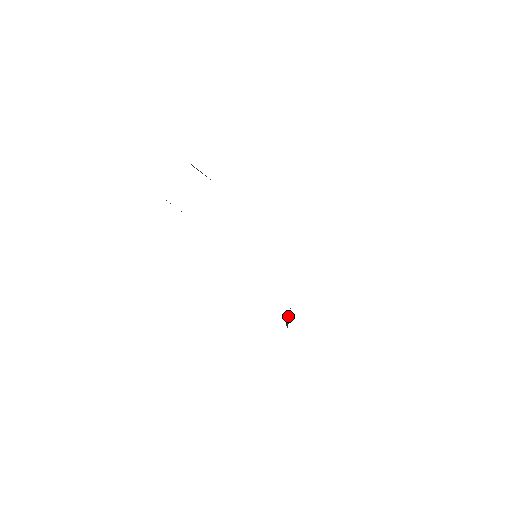
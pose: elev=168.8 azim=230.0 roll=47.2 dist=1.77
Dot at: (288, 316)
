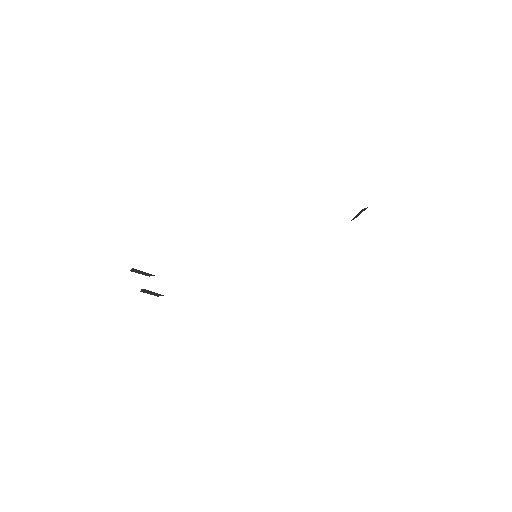
Dot at: occluded
